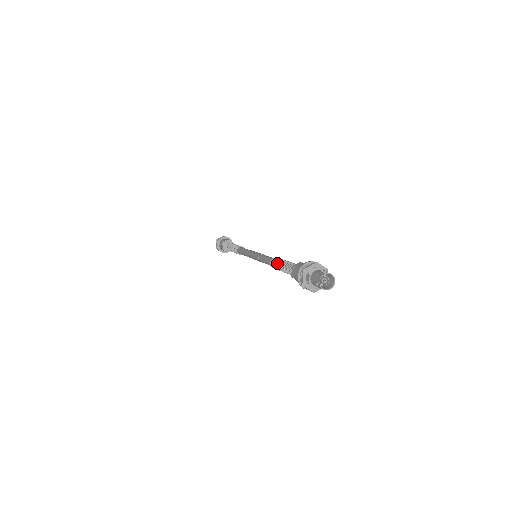
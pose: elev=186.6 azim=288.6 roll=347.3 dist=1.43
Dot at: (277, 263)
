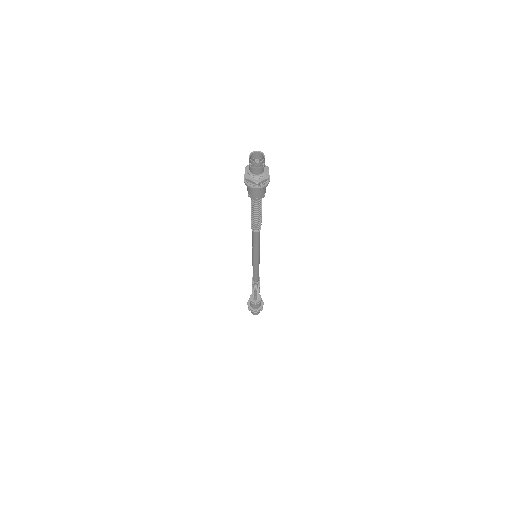
Dot at: (251, 216)
